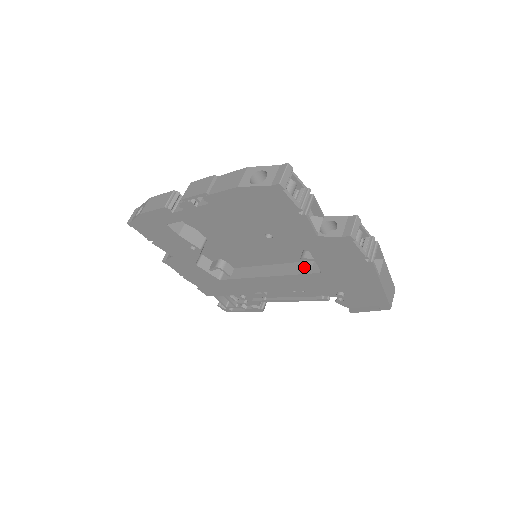
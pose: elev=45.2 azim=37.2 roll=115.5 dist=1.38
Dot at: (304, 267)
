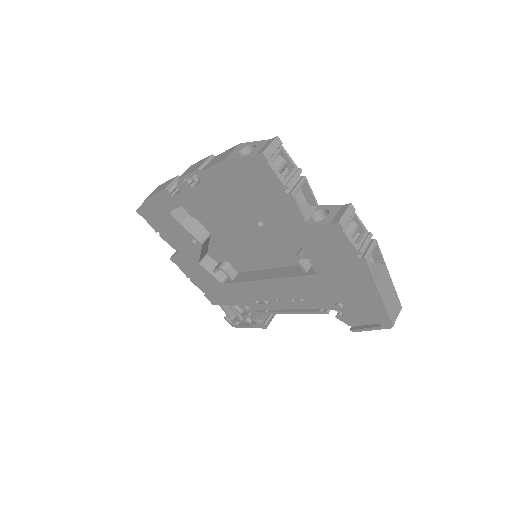
Dot at: (301, 269)
